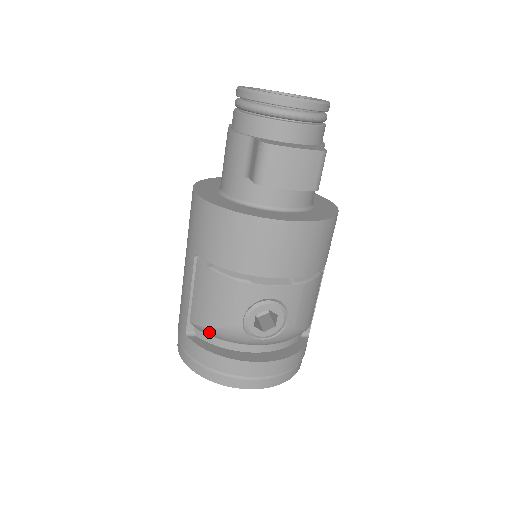
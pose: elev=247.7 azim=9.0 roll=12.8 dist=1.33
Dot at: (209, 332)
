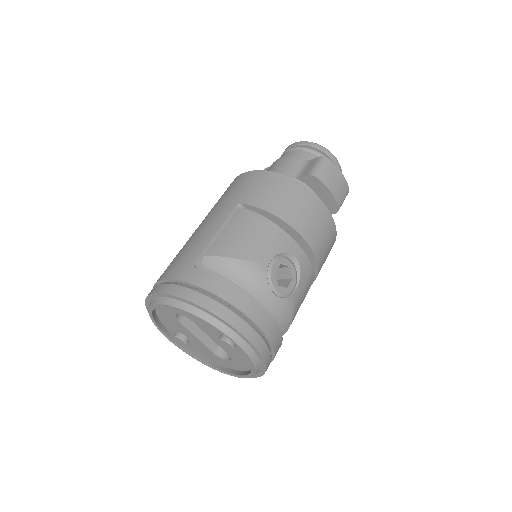
Dot at: (228, 265)
